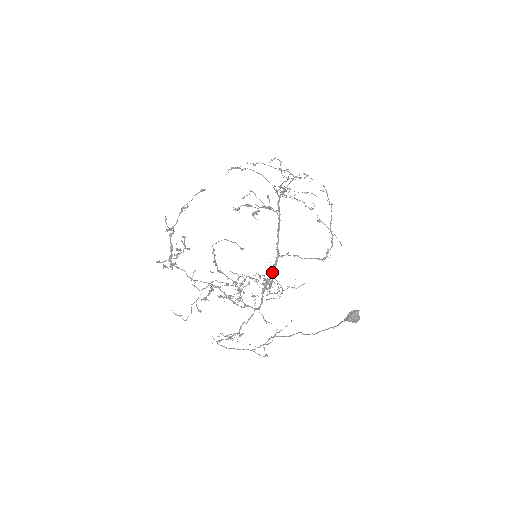
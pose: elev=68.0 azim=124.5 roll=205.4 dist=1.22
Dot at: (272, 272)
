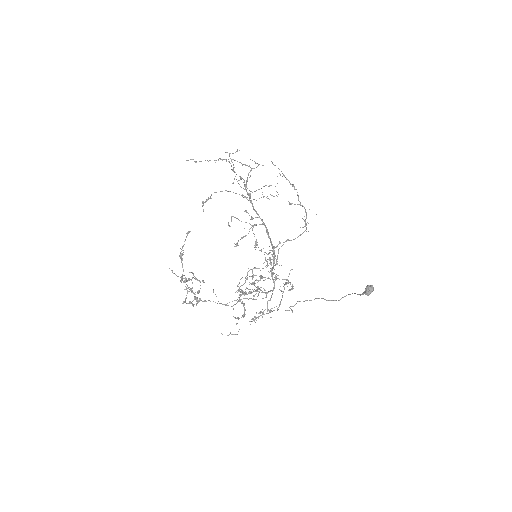
Dot at: (274, 260)
